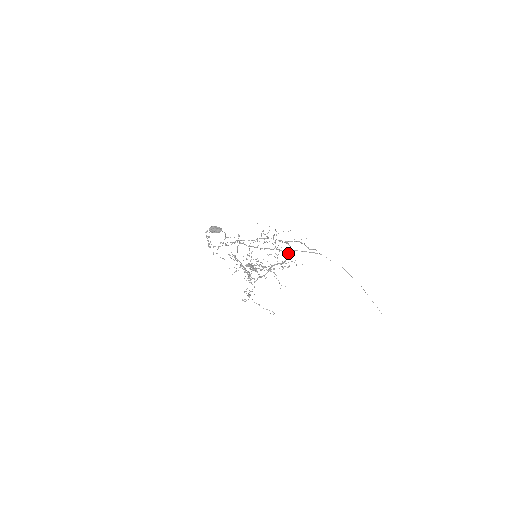
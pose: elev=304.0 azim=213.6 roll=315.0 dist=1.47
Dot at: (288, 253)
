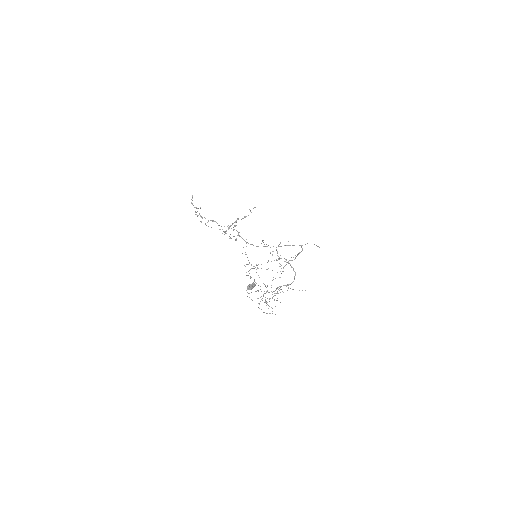
Dot at: (294, 279)
